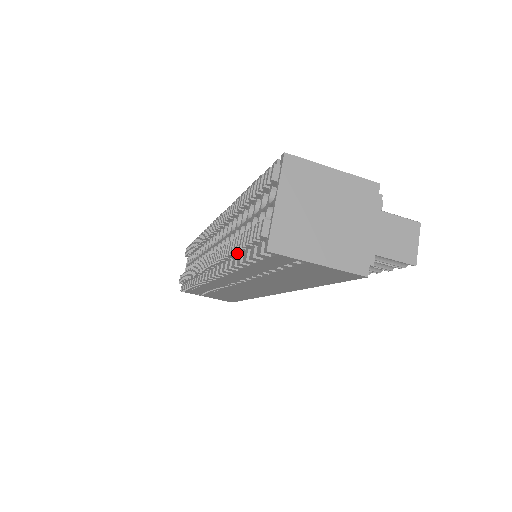
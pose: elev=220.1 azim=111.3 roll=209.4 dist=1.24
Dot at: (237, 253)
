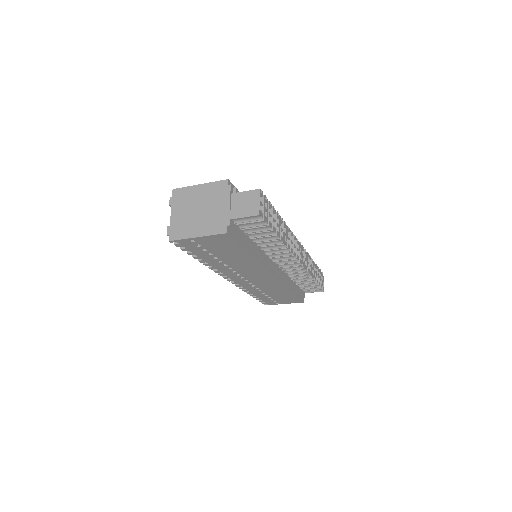
Dot at: occluded
